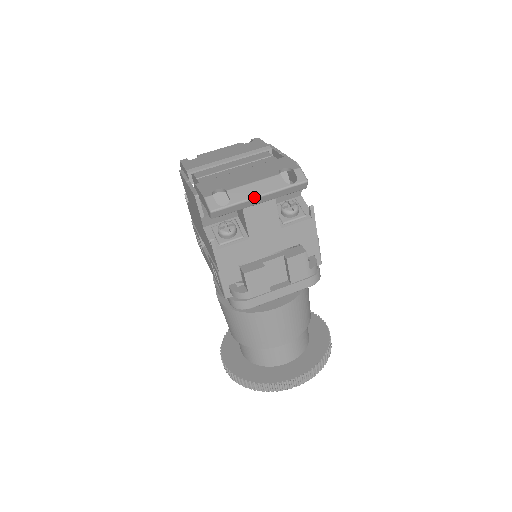
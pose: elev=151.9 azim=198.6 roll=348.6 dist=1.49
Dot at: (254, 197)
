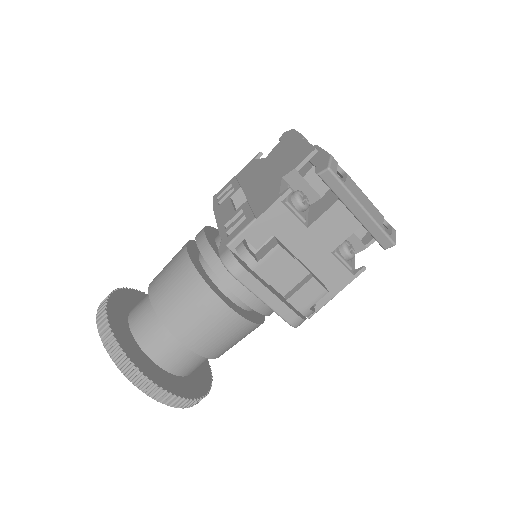
Dot at: (361, 203)
